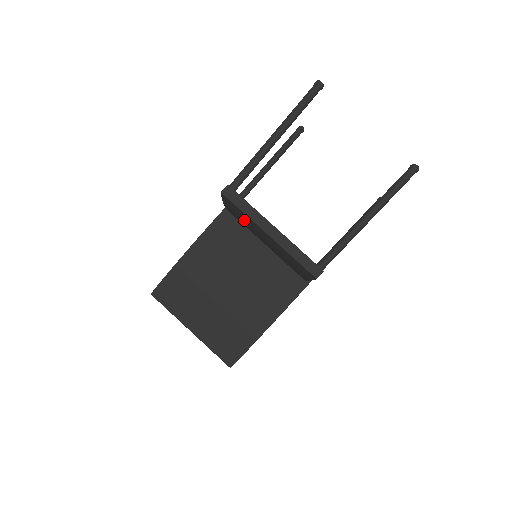
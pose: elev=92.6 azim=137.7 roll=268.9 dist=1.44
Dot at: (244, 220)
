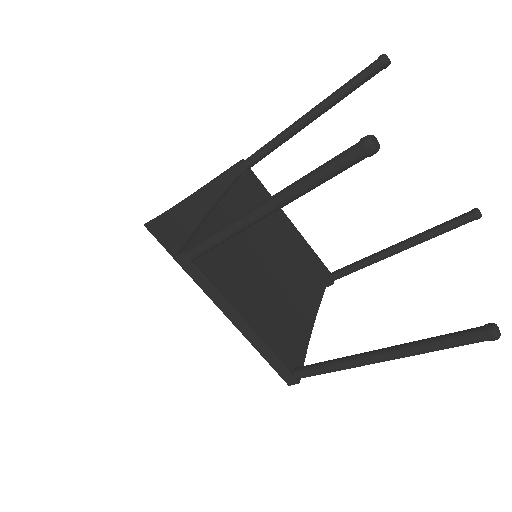
Dot at: occluded
